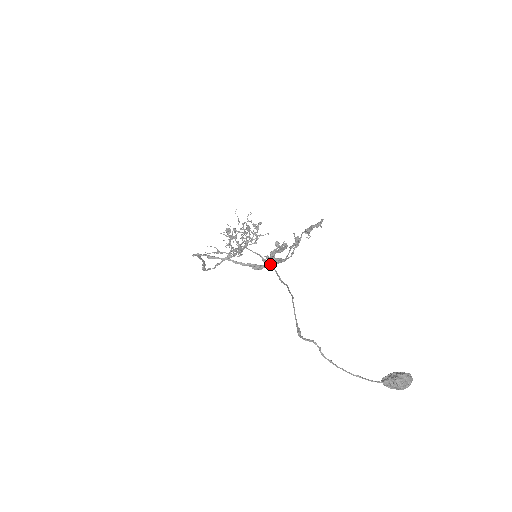
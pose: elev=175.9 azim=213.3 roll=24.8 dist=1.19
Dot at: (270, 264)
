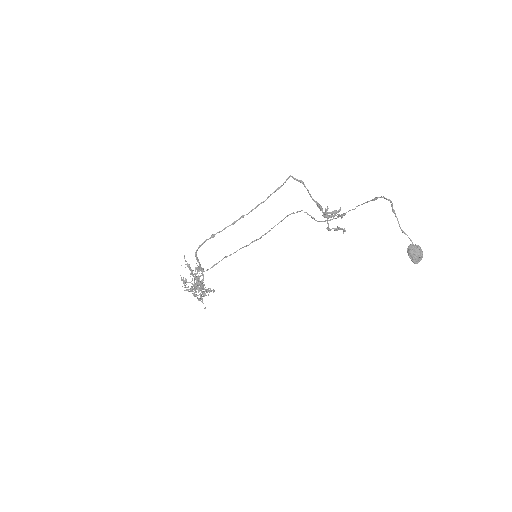
Dot at: (324, 214)
